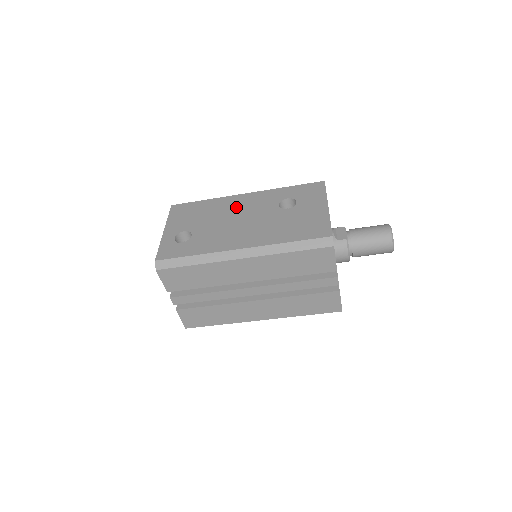
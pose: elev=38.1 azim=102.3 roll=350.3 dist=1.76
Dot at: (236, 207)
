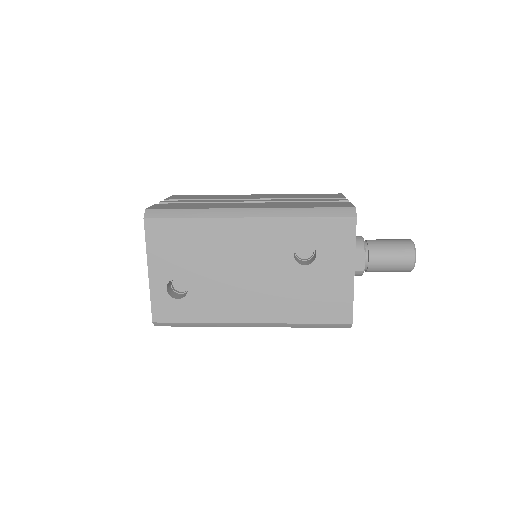
Dot at: (238, 246)
